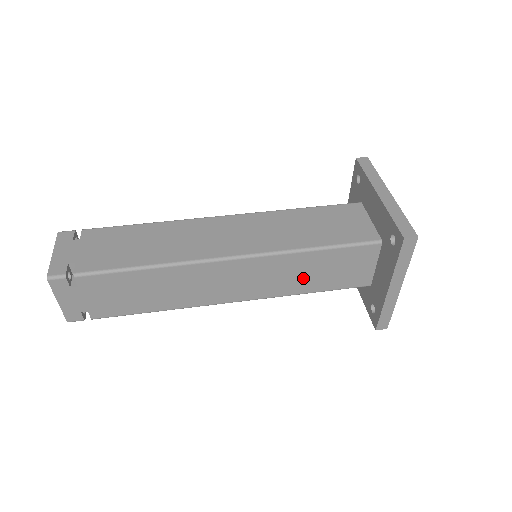
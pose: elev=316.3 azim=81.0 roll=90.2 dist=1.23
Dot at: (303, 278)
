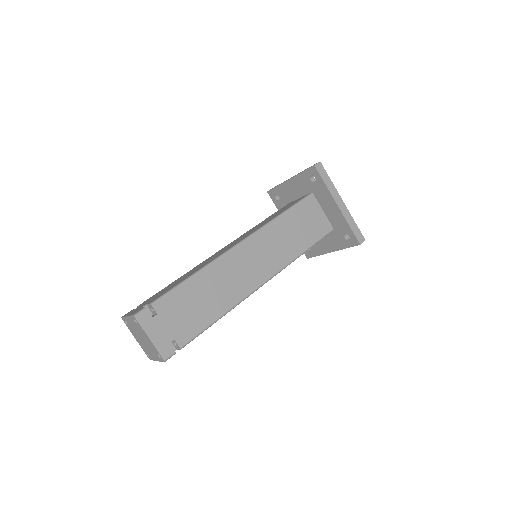
Dot at: (291, 240)
